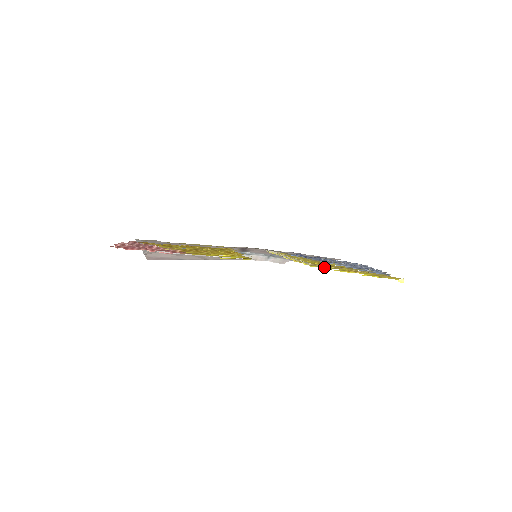
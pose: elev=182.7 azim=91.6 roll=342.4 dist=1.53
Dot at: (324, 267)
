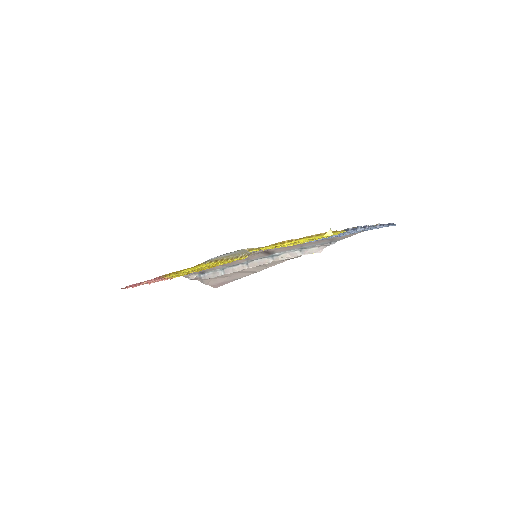
Dot at: occluded
